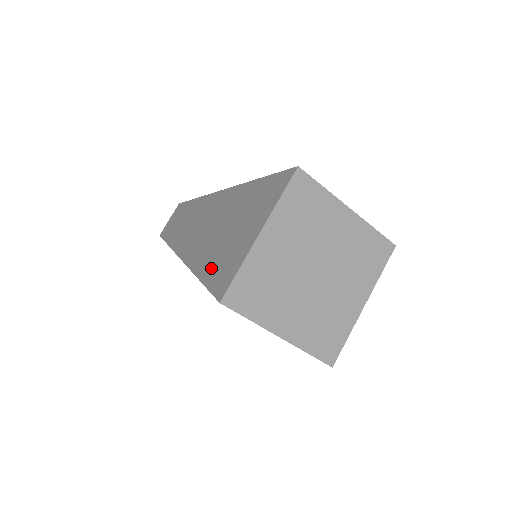
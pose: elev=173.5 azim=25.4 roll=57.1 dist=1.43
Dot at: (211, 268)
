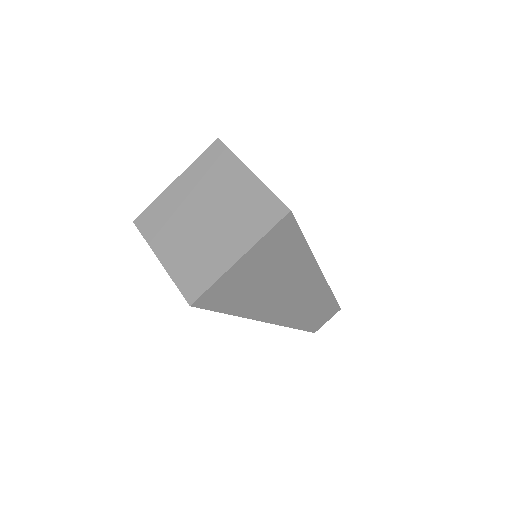
Dot at: occluded
